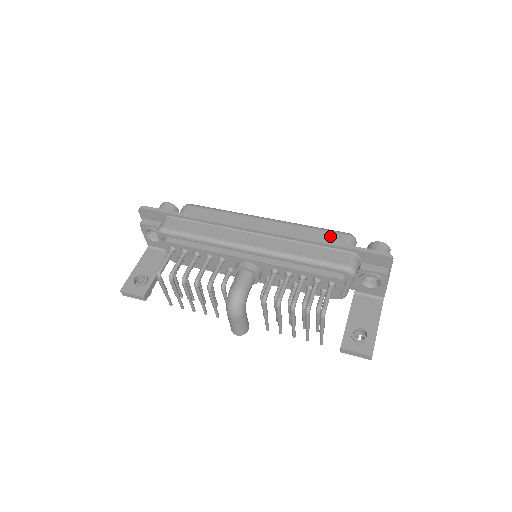
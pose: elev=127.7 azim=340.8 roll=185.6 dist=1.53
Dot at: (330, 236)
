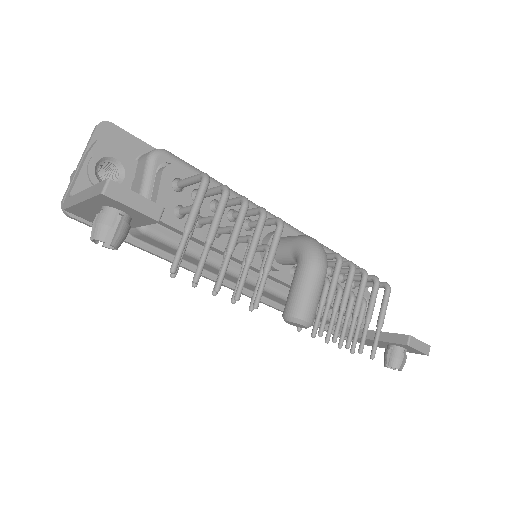
Dot at: occluded
